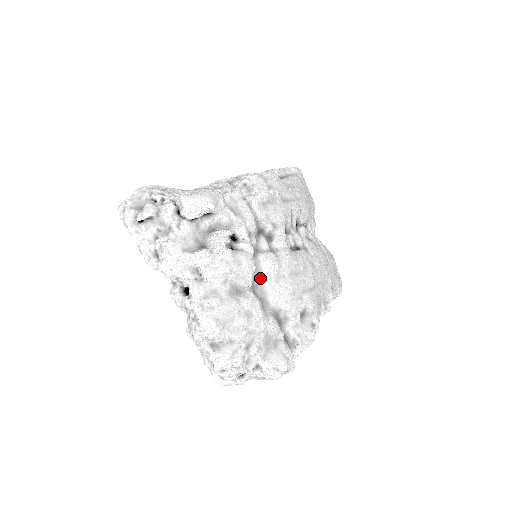
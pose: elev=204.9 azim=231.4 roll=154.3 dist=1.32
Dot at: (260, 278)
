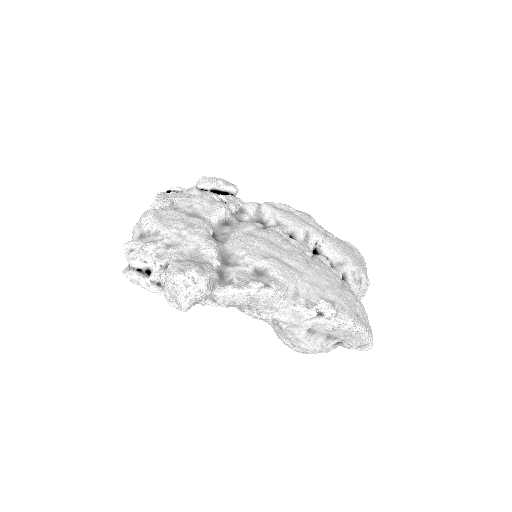
Dot at: (230, 230)
